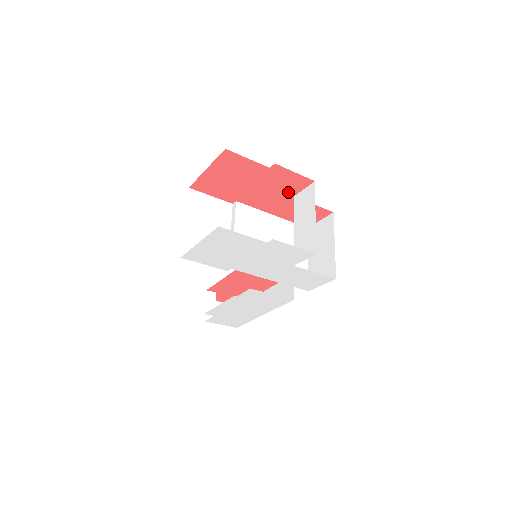
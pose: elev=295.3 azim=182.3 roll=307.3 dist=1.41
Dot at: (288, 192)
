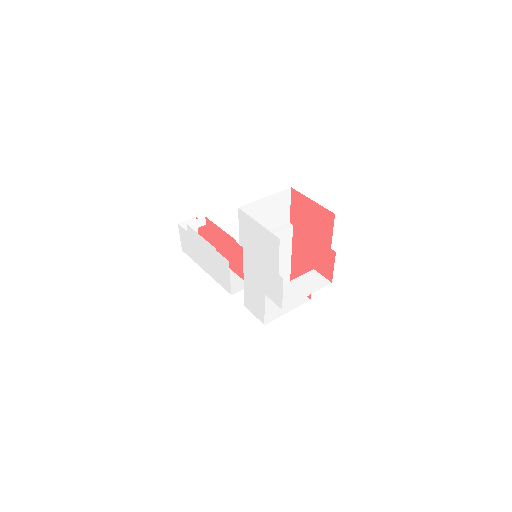
Dot at: (316, 264)
